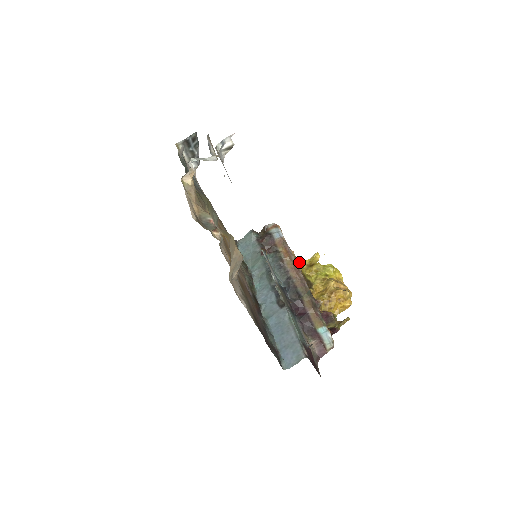
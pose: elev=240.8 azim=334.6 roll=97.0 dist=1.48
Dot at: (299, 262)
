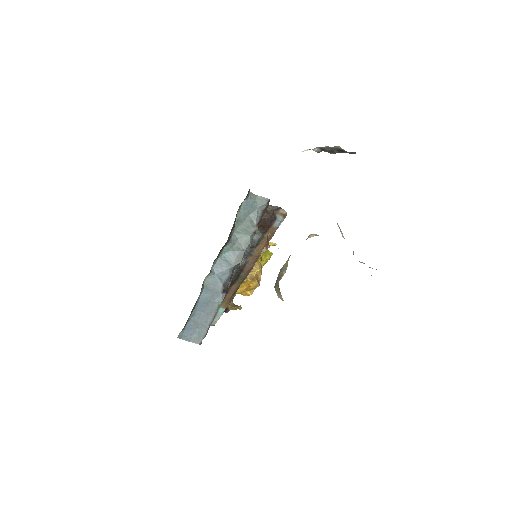
Dot at: occluded
